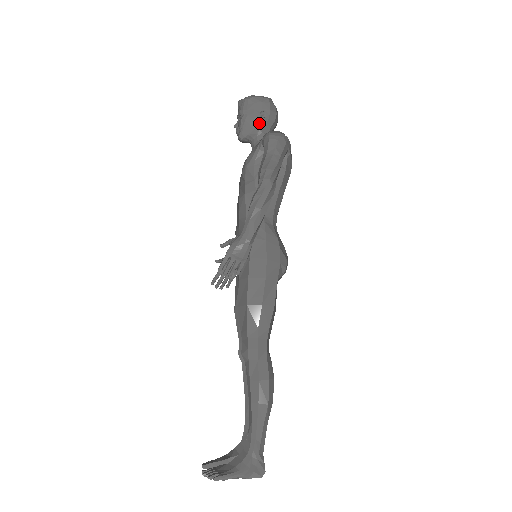
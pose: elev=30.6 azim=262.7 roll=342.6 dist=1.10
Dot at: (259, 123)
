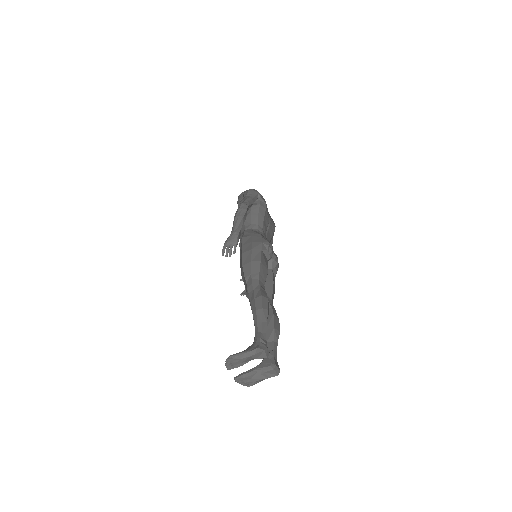
Dot at: occluded
